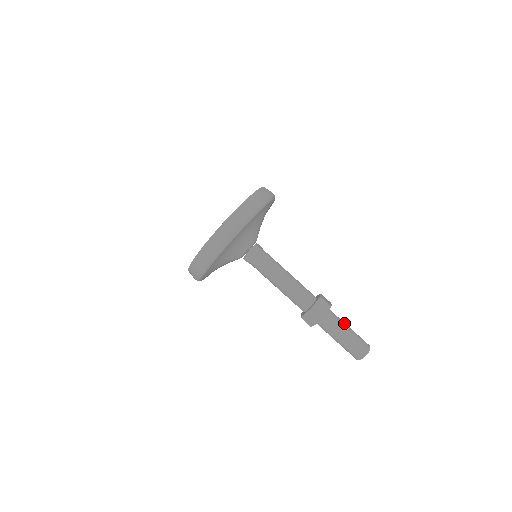
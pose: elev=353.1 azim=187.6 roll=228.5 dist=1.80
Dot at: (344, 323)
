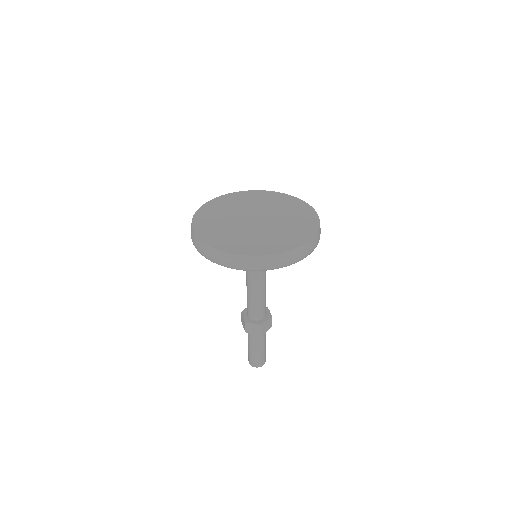
Dot at: occluded
